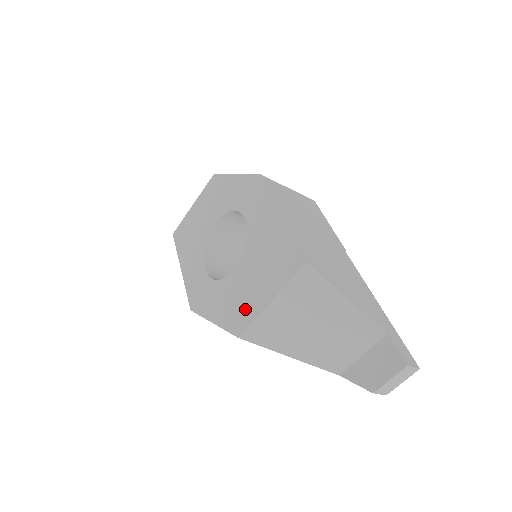
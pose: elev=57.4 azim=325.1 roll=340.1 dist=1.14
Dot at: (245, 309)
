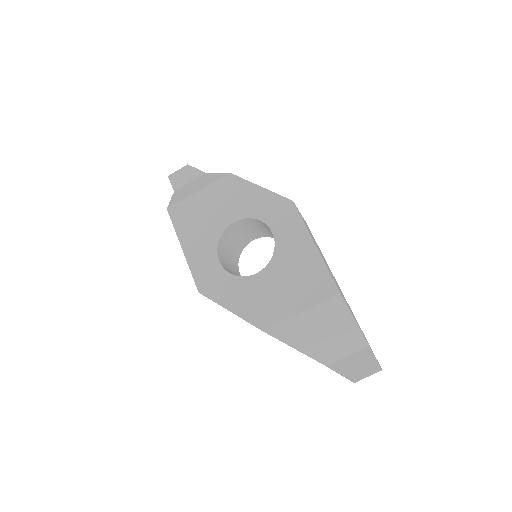
Dot at: (272, 310)
